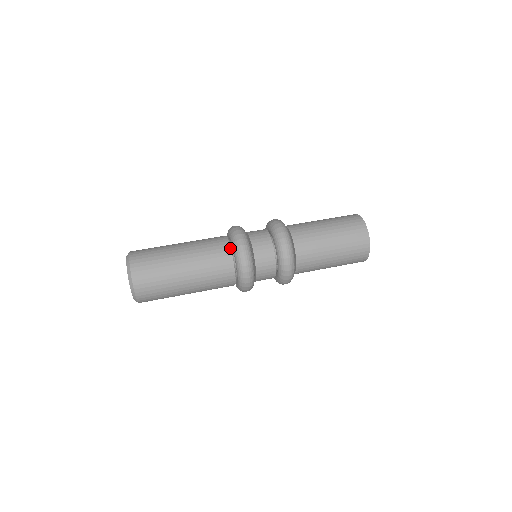
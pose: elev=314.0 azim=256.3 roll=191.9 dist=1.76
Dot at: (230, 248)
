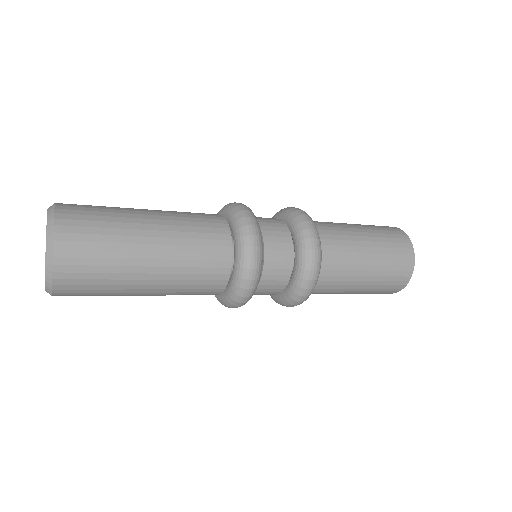
Dot at: (230, 235)
